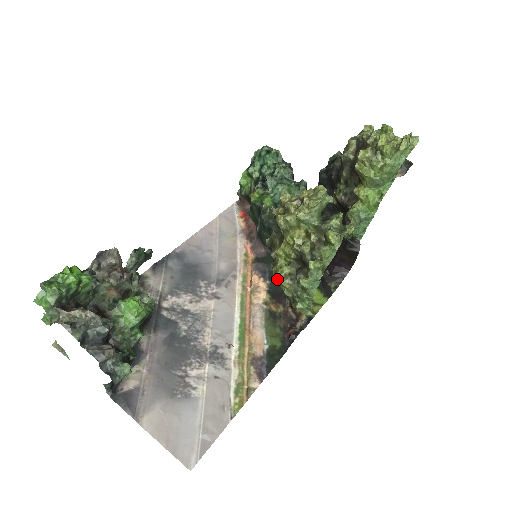
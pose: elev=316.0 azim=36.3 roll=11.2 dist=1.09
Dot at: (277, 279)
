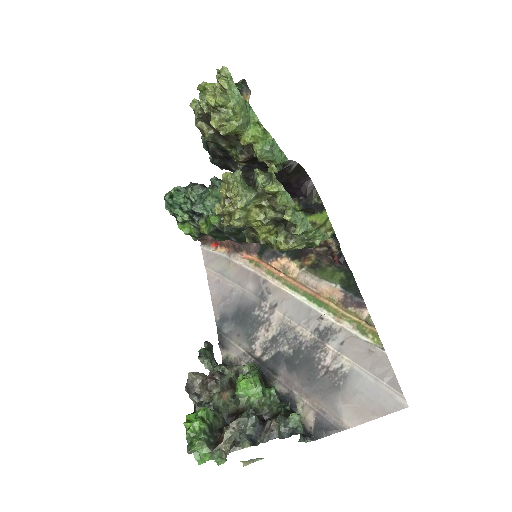
Dot at: (285, 250)
